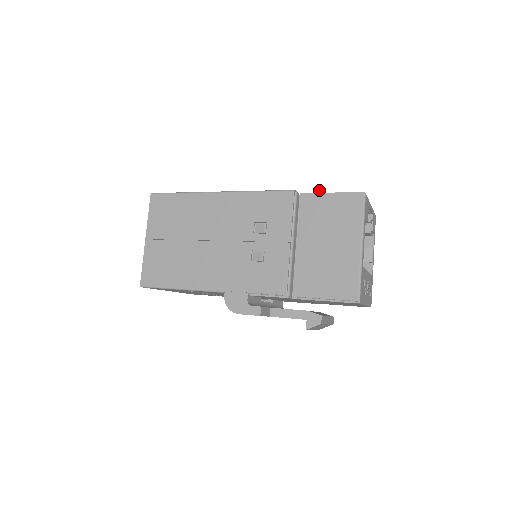
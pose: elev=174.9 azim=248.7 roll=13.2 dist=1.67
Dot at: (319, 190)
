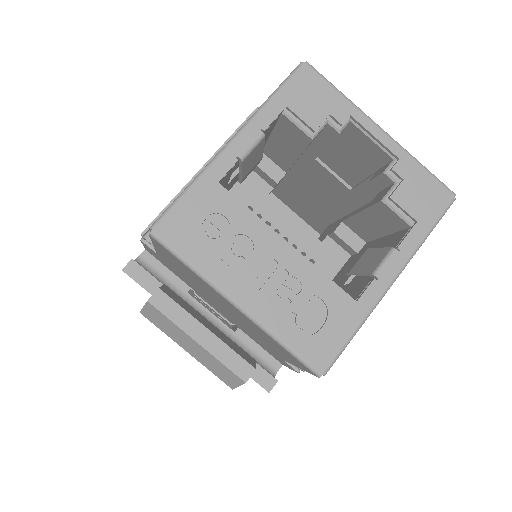
Dot at: occluded
